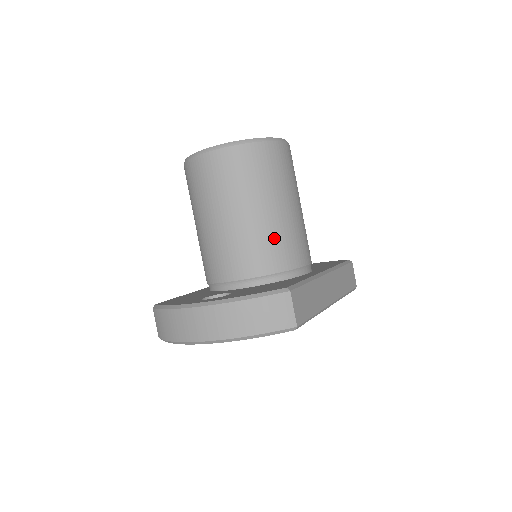
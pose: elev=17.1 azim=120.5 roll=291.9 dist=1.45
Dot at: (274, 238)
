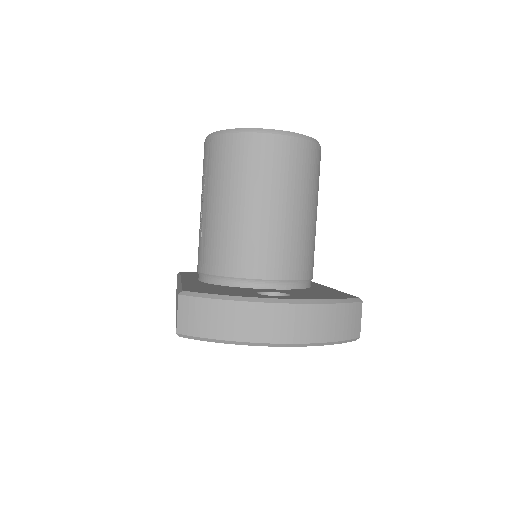
Dot at: (310, 244)
